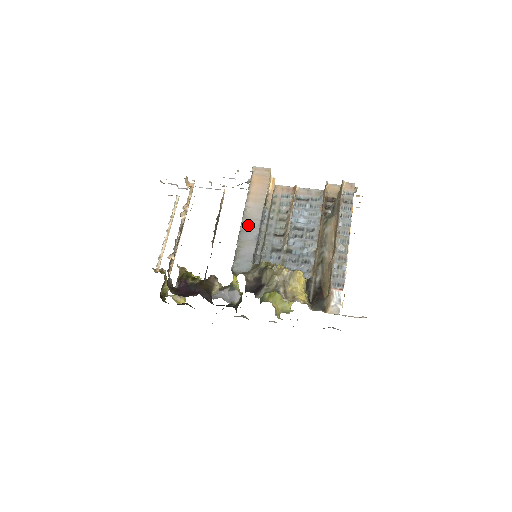
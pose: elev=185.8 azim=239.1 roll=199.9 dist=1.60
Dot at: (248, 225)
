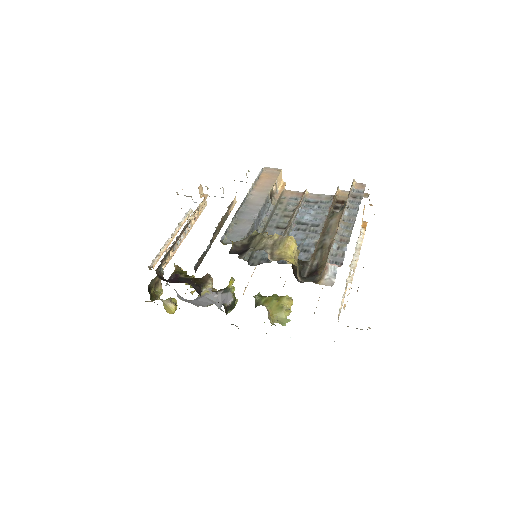
Dot at: (248, 208)
